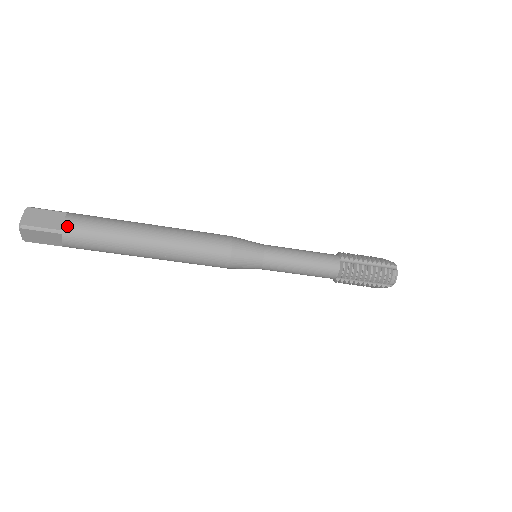
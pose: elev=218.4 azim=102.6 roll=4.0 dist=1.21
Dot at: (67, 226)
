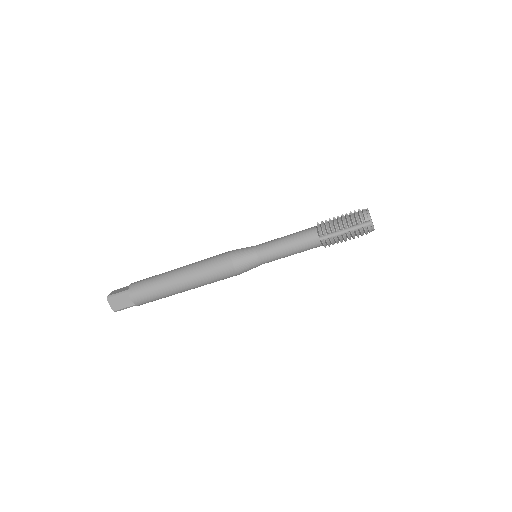
Dot at: (135, 302)
